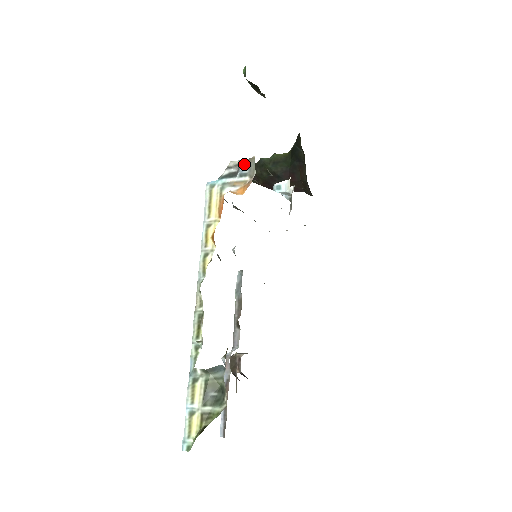
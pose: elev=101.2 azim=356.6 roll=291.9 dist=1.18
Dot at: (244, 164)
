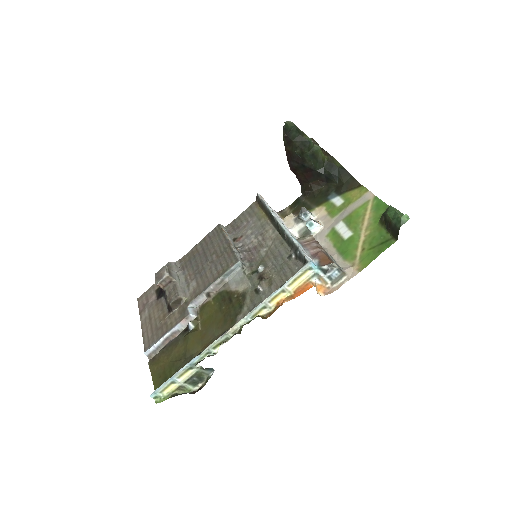
Dot at: (338, 272)
